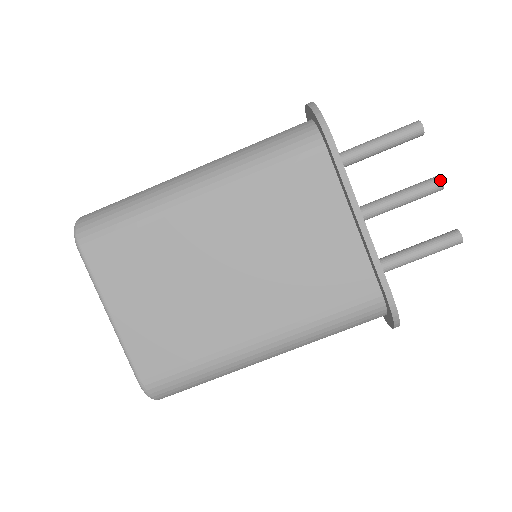
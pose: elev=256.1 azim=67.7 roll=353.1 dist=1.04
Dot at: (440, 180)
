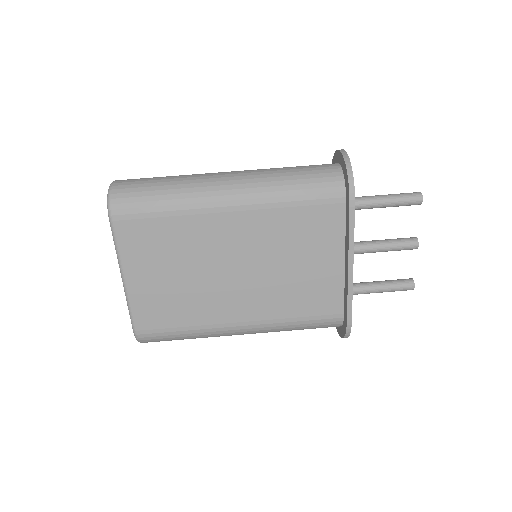
Dot at: (417, 243)
